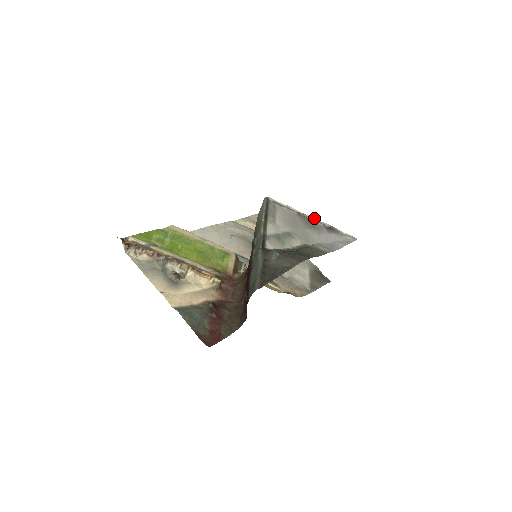
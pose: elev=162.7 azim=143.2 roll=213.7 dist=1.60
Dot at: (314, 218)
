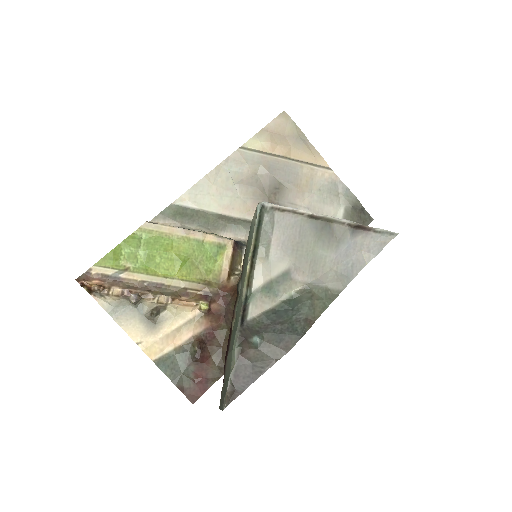
Dot at: (334, 218)
